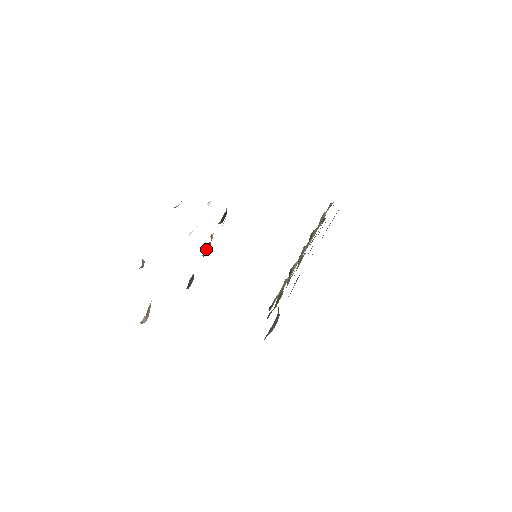
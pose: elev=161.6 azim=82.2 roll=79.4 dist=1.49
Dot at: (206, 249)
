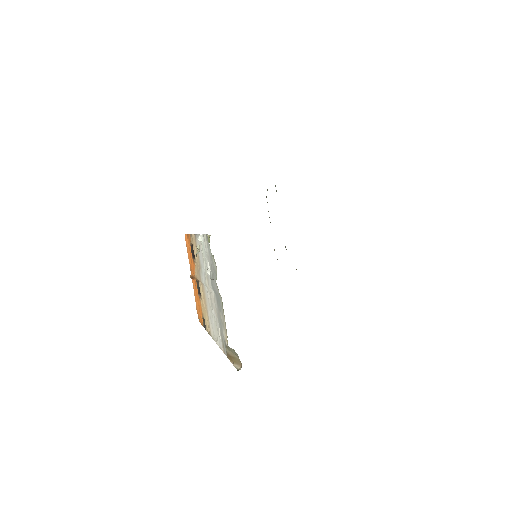
Dot at: (199, 289)
